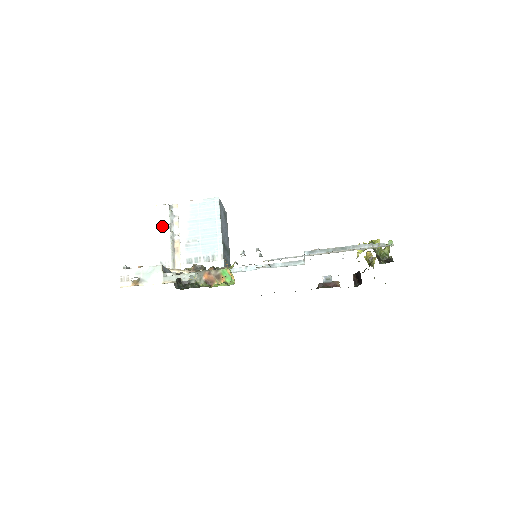
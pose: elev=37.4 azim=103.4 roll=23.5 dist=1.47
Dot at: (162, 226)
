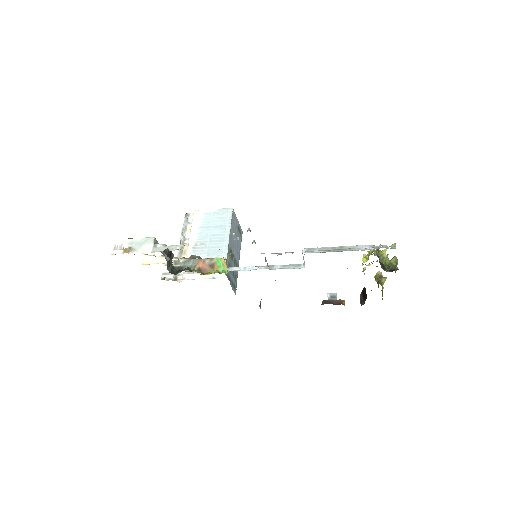
Dot at: (175, 230)
